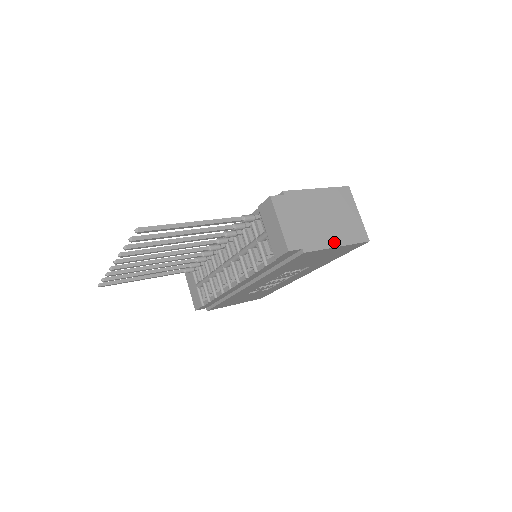
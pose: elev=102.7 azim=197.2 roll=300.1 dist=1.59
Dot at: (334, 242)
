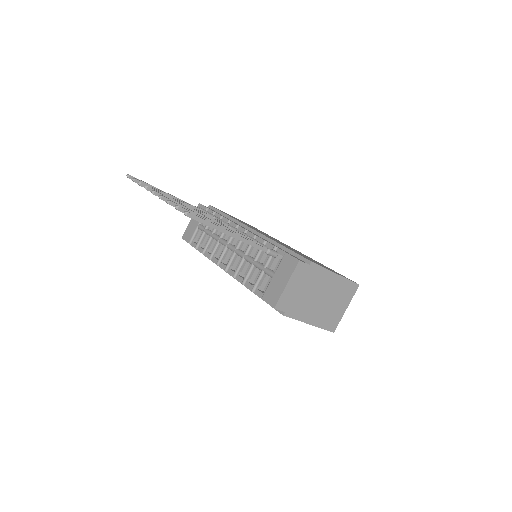
Dot at: (310, 319)
